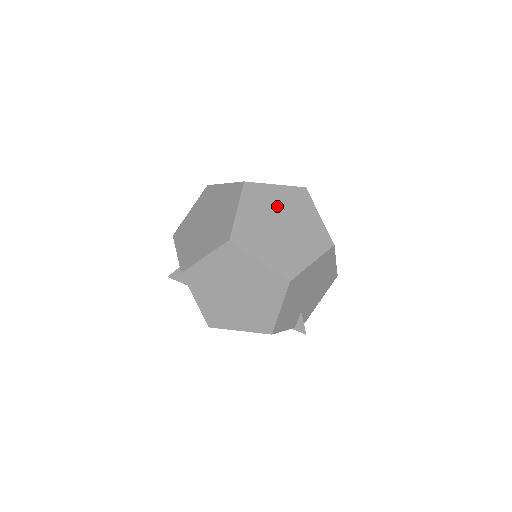
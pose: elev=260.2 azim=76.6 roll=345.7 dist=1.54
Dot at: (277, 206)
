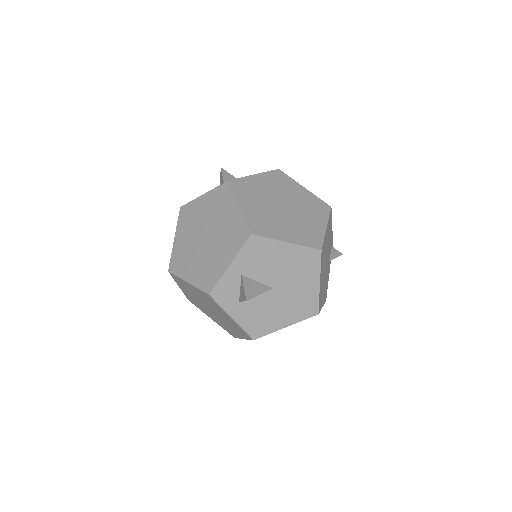
Dot at: occluded
